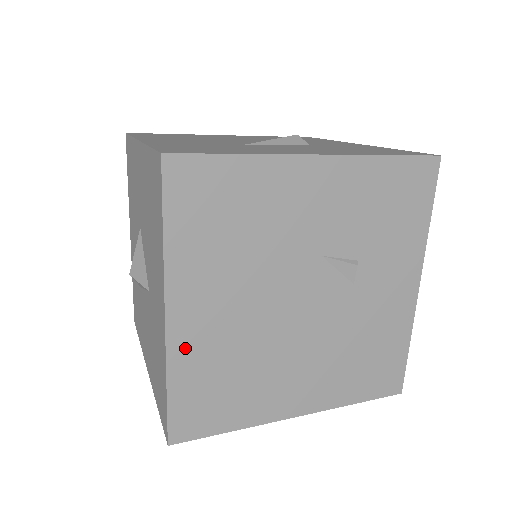
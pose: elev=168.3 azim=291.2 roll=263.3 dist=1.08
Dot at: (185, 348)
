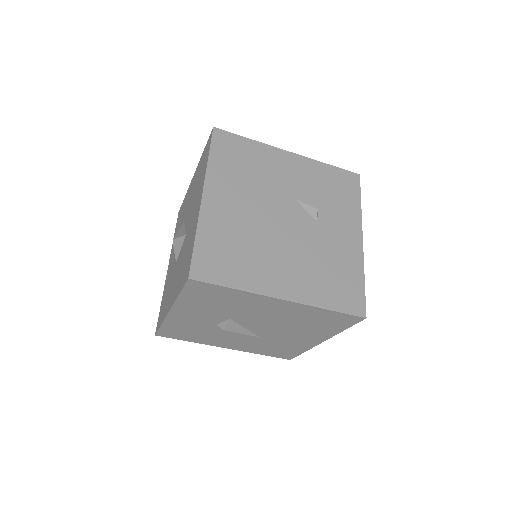
Dot at: (210, 218)
